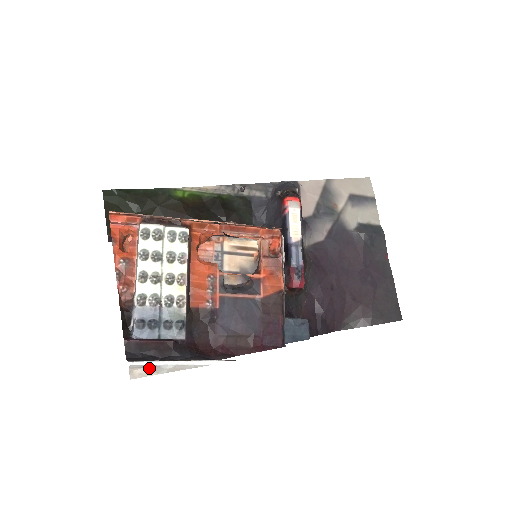
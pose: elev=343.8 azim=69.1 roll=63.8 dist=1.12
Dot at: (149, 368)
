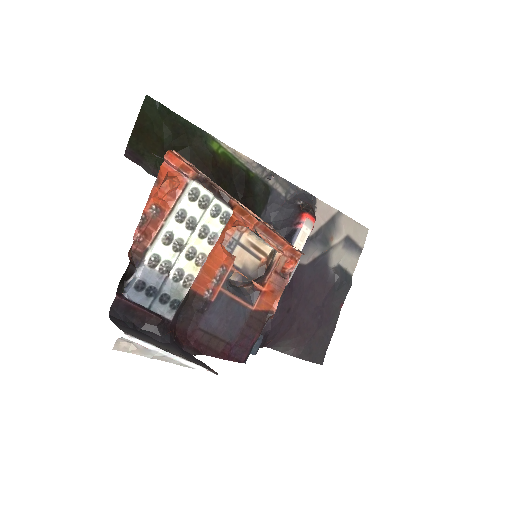
Dot at: (138, 347)
